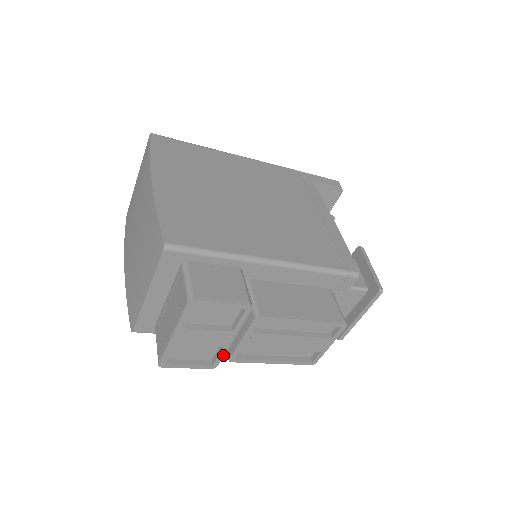
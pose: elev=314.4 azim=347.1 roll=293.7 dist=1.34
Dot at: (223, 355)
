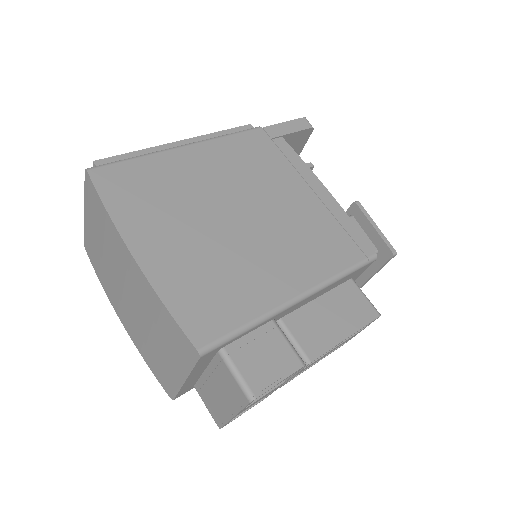
Dot at: occluded
